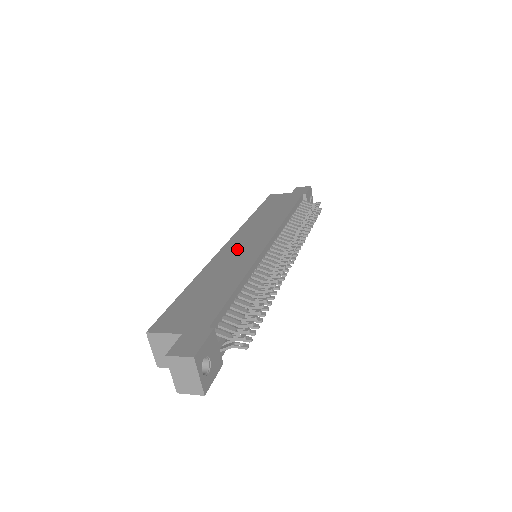
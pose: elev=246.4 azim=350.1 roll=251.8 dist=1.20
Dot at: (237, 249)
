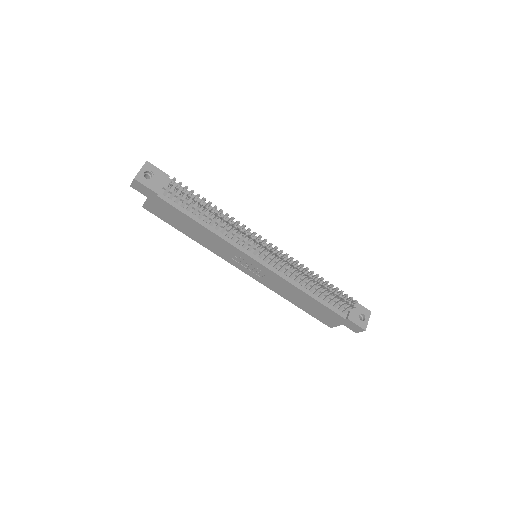
Dot at: occluded
